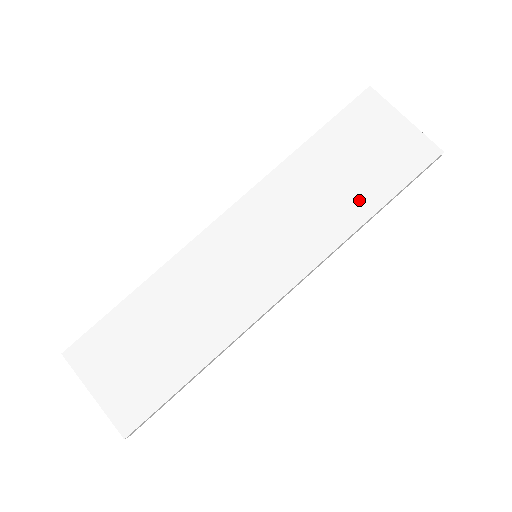
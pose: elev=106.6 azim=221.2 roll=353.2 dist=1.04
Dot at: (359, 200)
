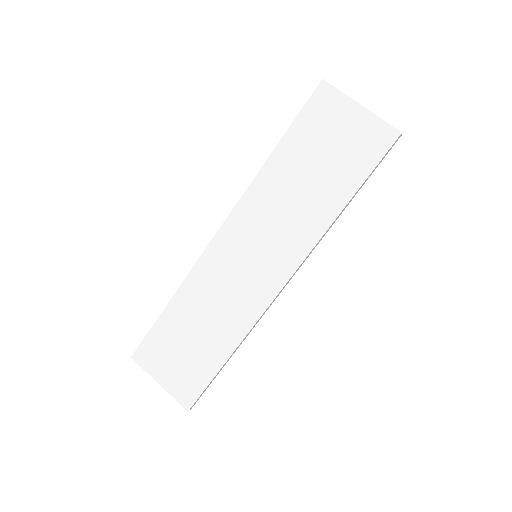
Dot at: (329, 197)
